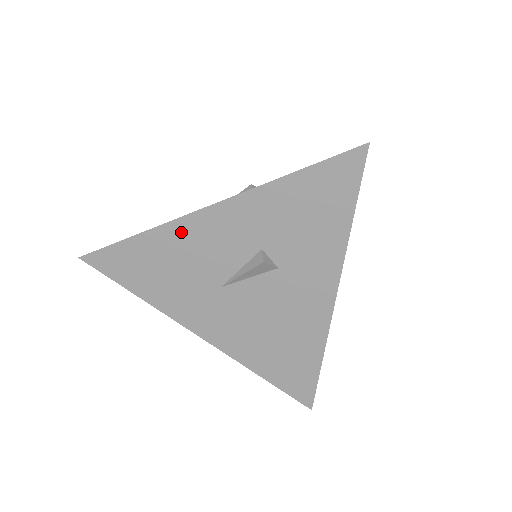
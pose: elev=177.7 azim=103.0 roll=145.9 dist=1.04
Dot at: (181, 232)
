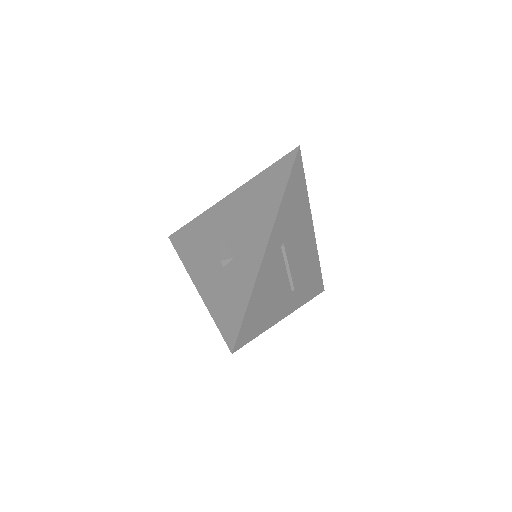
Dot at: occluded
